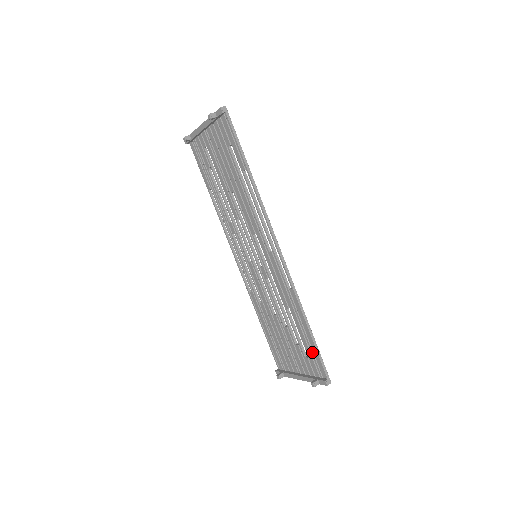
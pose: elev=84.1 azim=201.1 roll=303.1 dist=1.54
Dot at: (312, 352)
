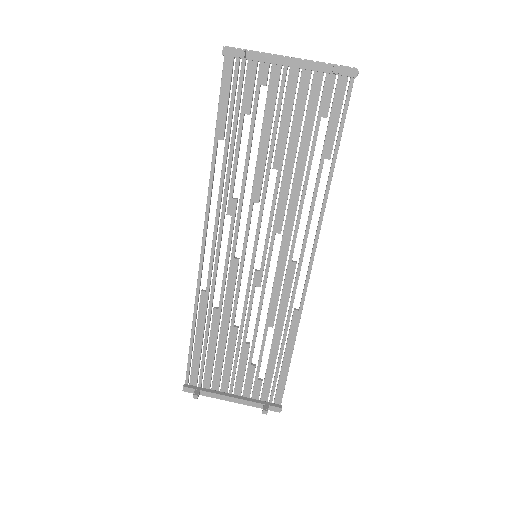
Dot at: (277, 377)
